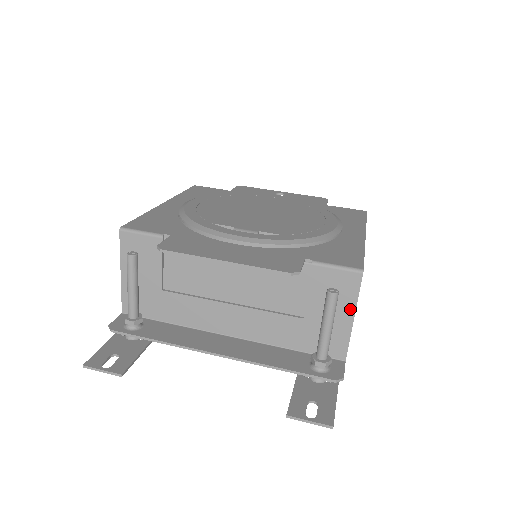
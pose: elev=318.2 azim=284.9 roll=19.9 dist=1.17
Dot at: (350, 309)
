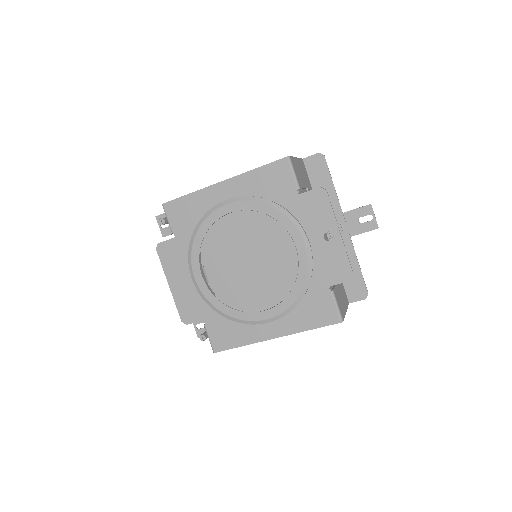
Dot at: occluded
